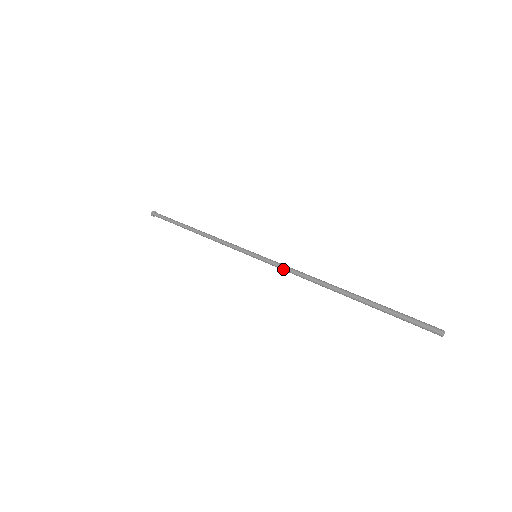
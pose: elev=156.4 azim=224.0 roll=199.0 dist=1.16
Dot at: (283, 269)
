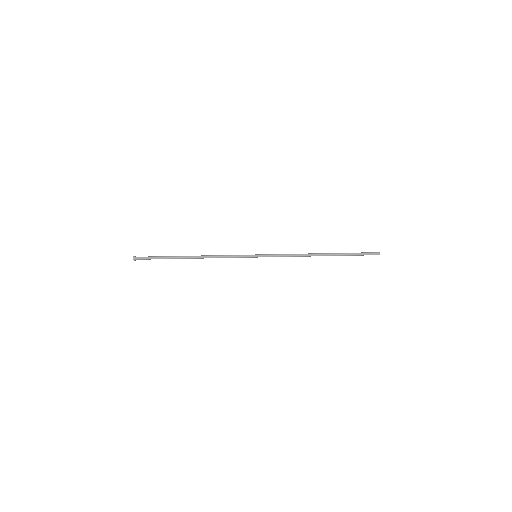
Dot at: occluded
